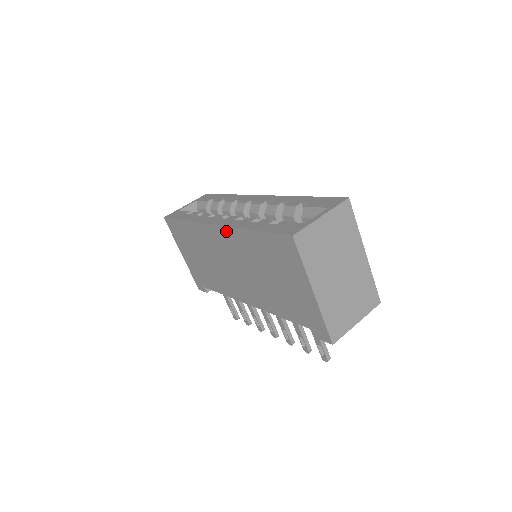
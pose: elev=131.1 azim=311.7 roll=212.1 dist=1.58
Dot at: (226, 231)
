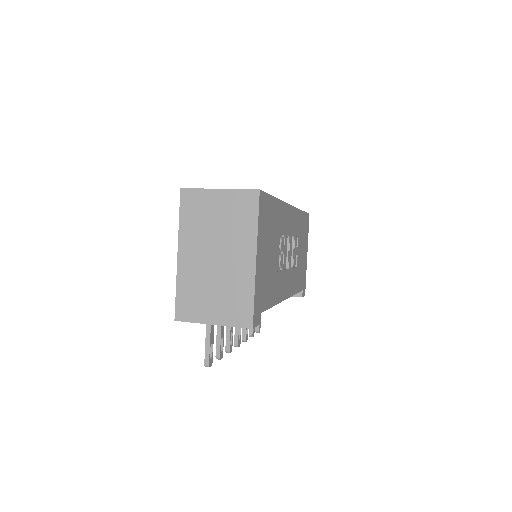
Dot at: occluded
